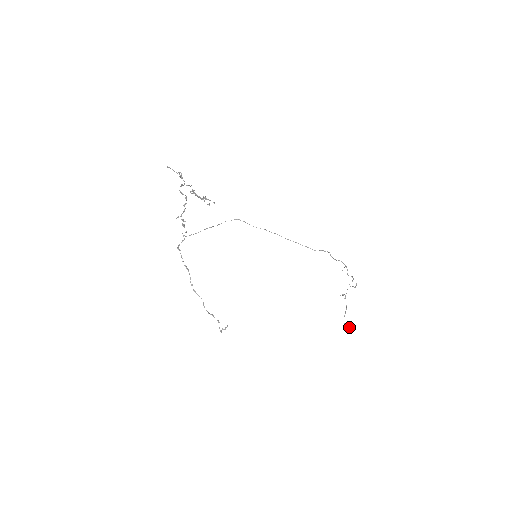
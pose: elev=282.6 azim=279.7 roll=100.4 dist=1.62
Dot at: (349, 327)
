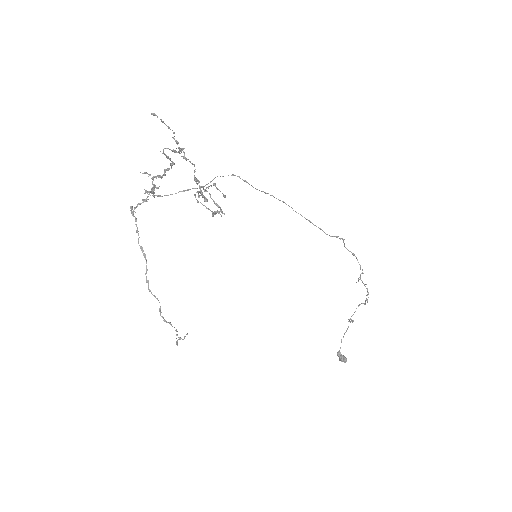
Dot at: (344, 357)
